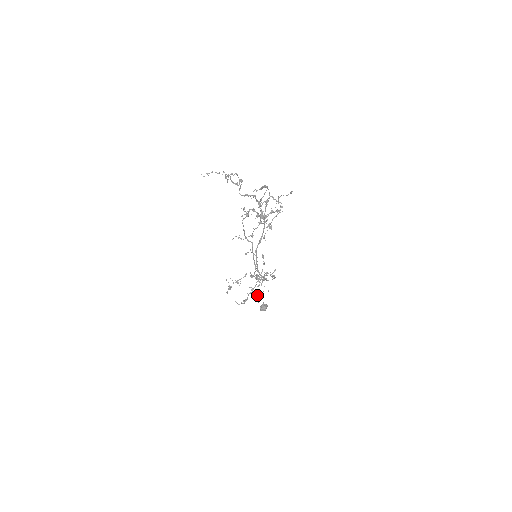
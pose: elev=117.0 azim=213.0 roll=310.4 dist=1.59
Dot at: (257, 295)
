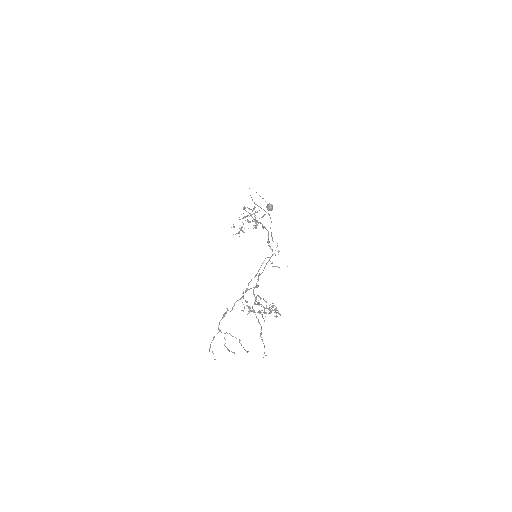
Dot at: (261, 217)
